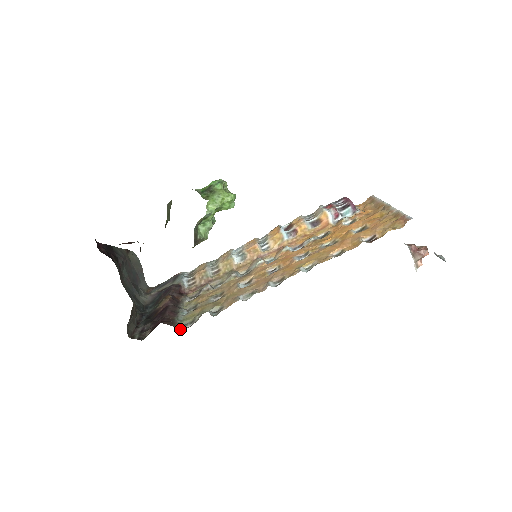
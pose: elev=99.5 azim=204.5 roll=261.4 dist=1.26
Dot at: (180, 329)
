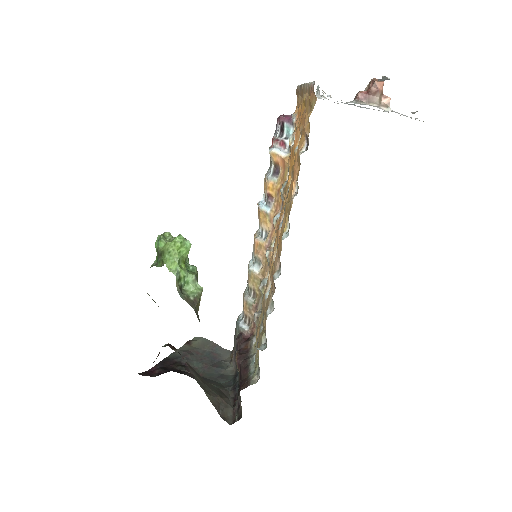
Dot at: occluded
